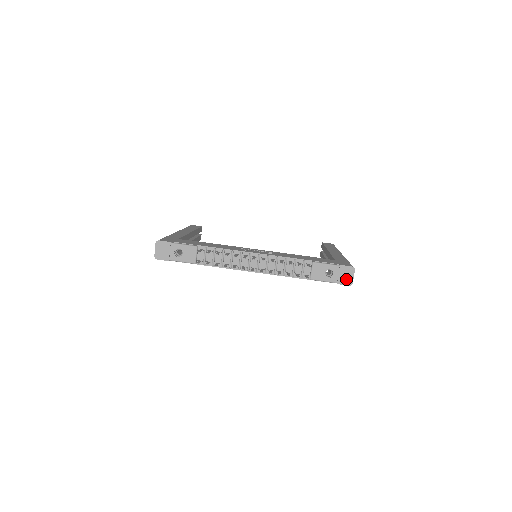
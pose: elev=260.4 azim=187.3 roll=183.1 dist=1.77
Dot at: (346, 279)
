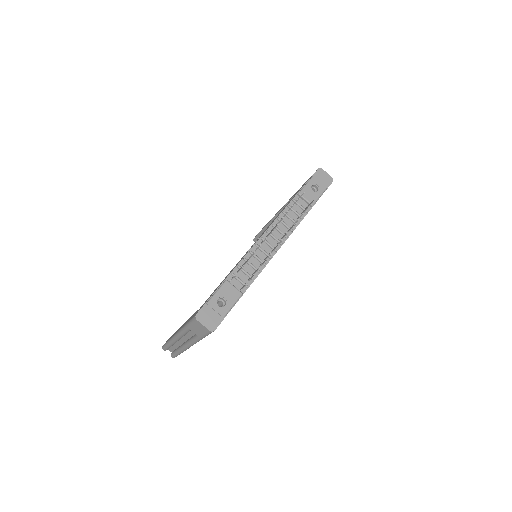
Dot at: (326, 180)
